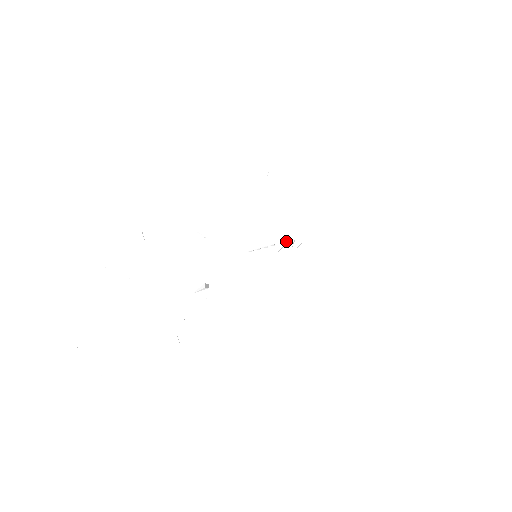
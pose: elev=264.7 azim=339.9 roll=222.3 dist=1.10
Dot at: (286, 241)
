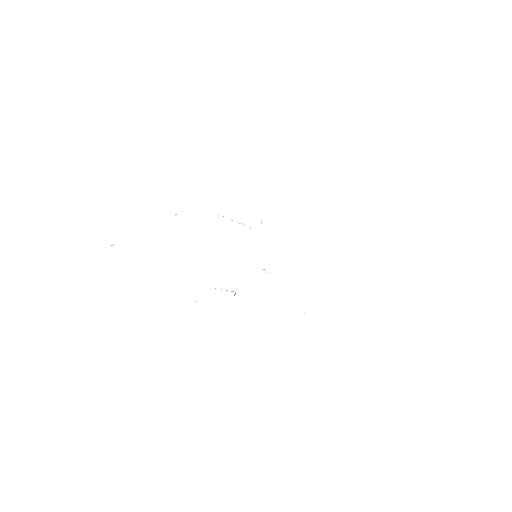
Dot at: (276, 245)
